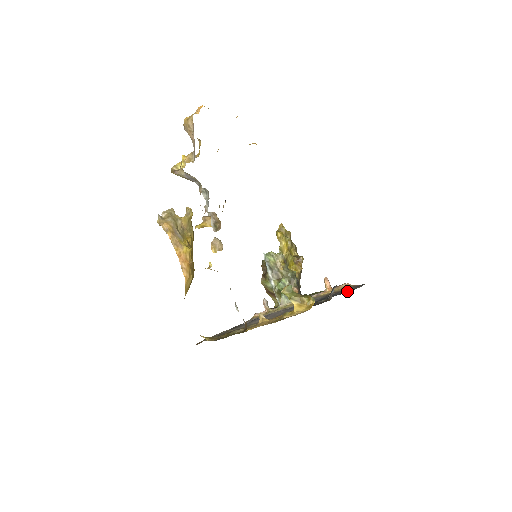
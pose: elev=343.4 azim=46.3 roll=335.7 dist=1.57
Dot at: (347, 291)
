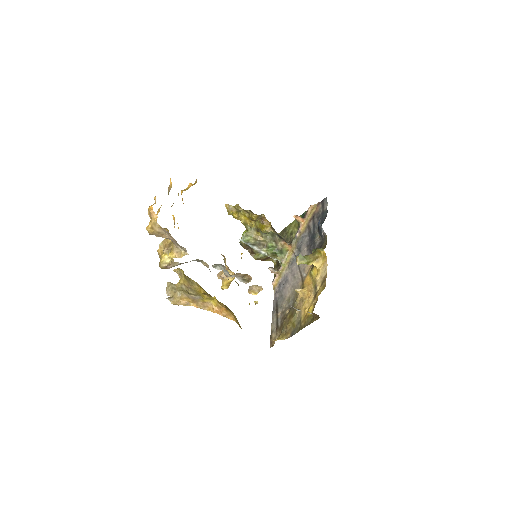
Dot at: (323, 216)
